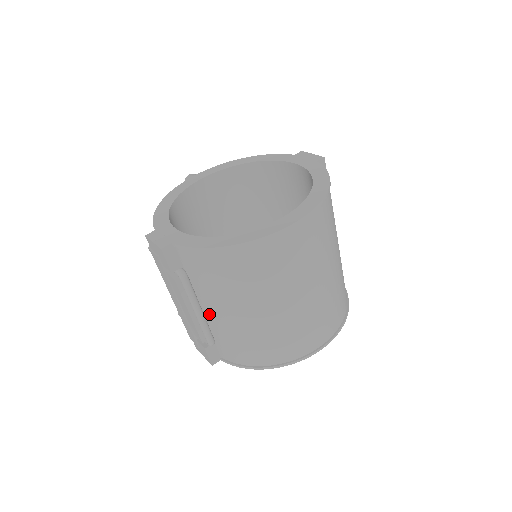
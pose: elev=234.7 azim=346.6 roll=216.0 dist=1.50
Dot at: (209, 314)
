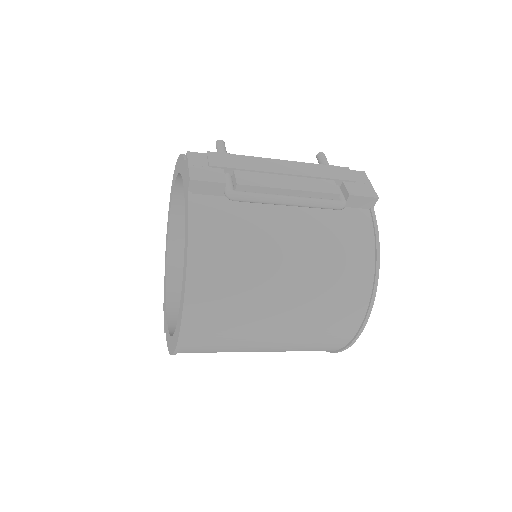
Dot at: occluded
